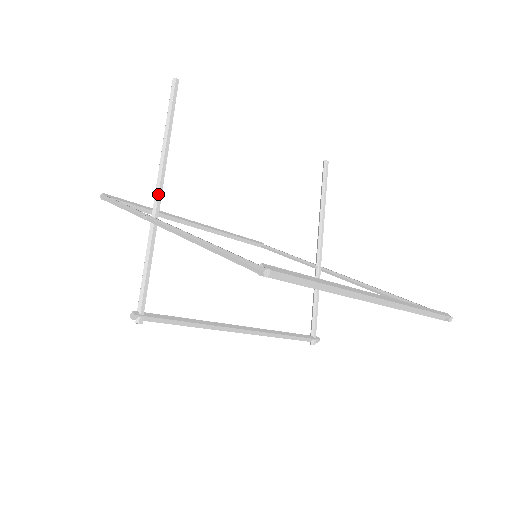
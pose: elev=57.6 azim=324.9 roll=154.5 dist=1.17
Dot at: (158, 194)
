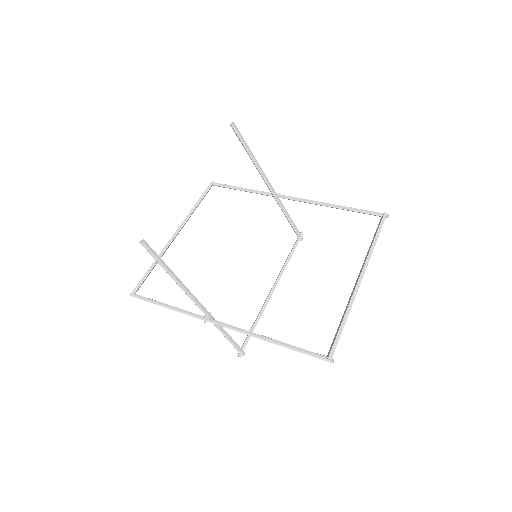
Dot at: (200, 306)
